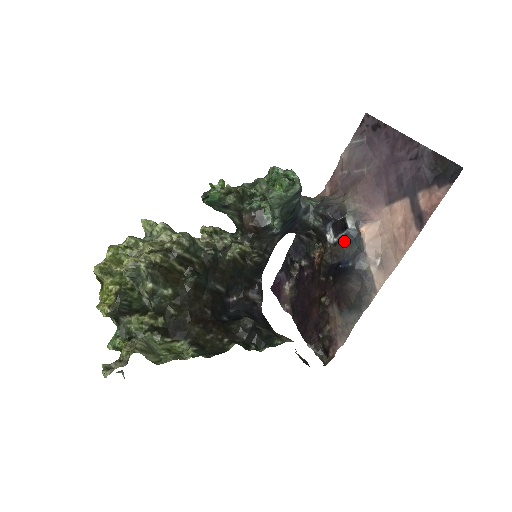
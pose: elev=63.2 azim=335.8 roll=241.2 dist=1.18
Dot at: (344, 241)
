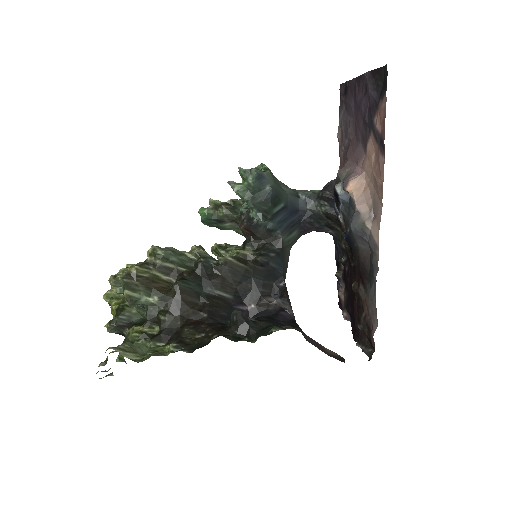
Dot at: (345, 212)
